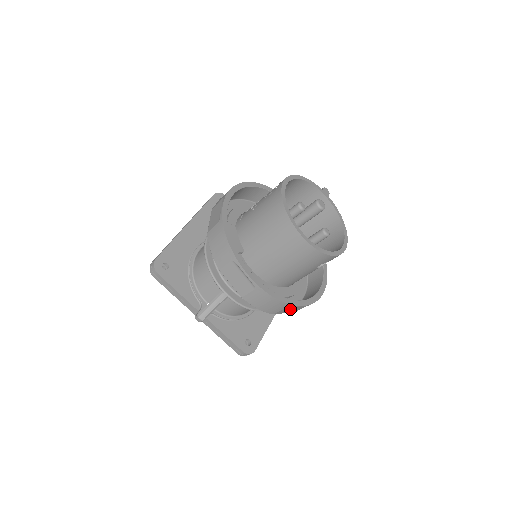
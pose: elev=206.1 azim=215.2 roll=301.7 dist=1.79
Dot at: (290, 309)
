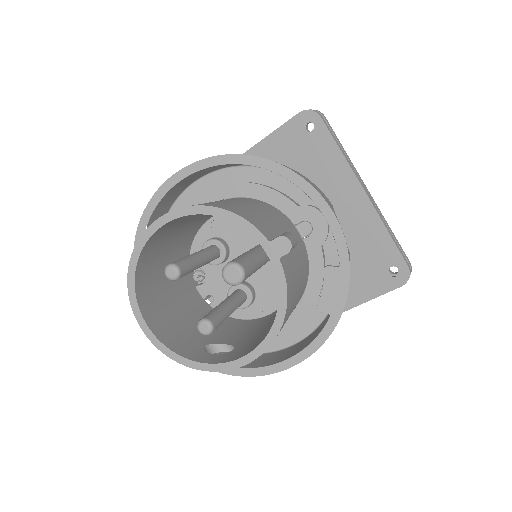
Dot at: occluded
